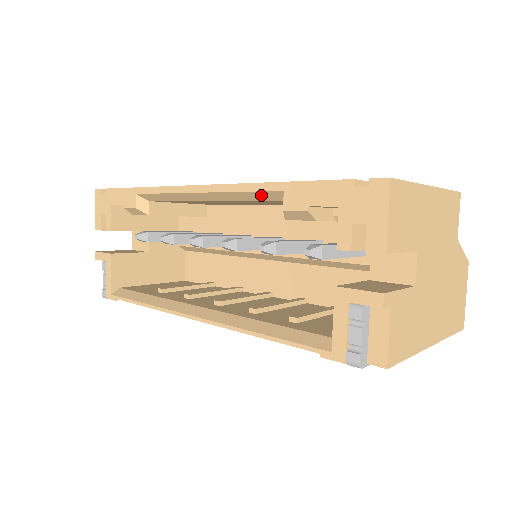
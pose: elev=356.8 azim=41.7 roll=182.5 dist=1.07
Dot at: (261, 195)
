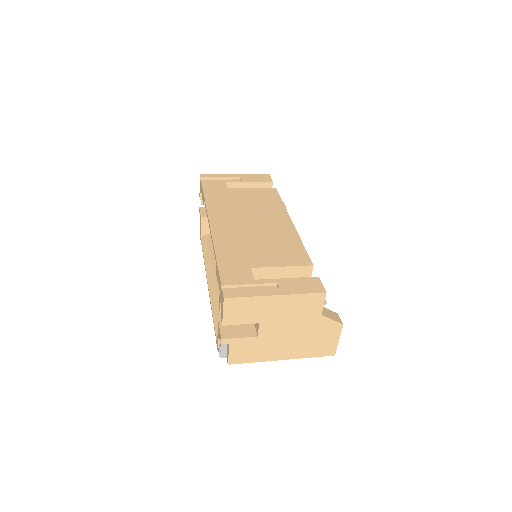
Dot at: occluded
